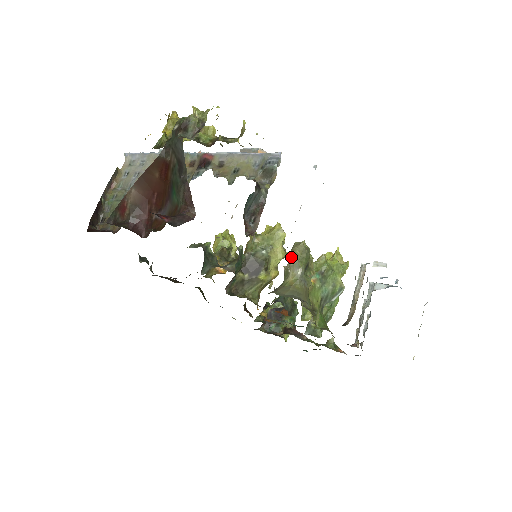
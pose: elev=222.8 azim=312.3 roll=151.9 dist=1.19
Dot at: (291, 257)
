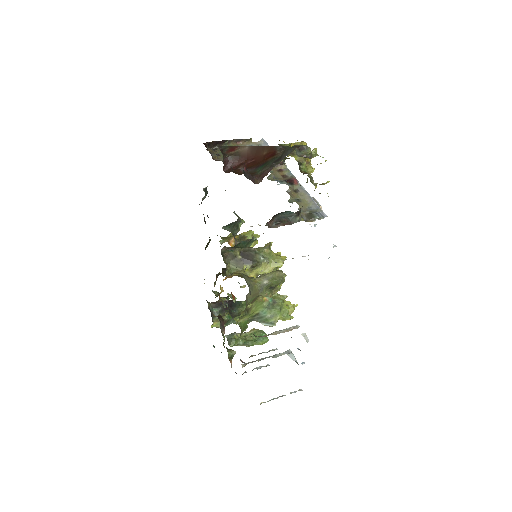
Dot at: (271, 272)
